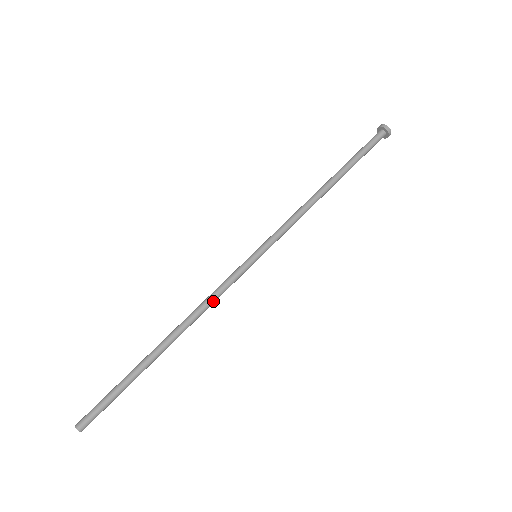
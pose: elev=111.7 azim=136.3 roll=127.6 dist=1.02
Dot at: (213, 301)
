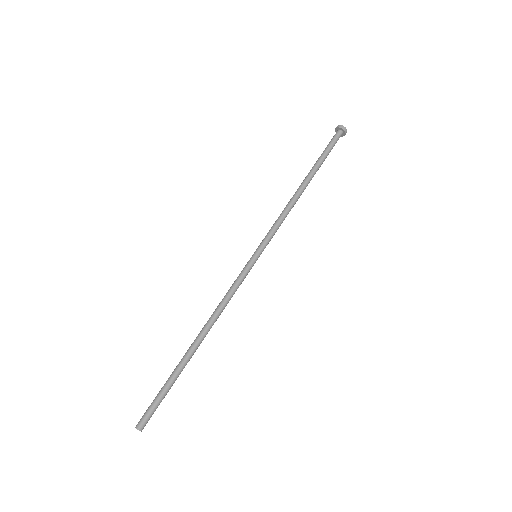
Dot at: occluded
